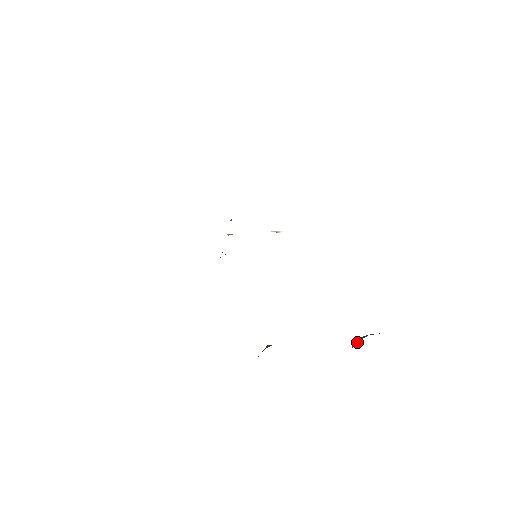
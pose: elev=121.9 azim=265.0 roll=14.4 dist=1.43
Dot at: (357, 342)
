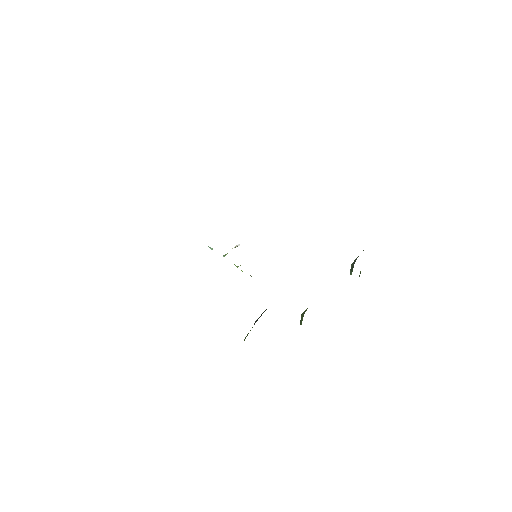
Dot at: (352, 268)
